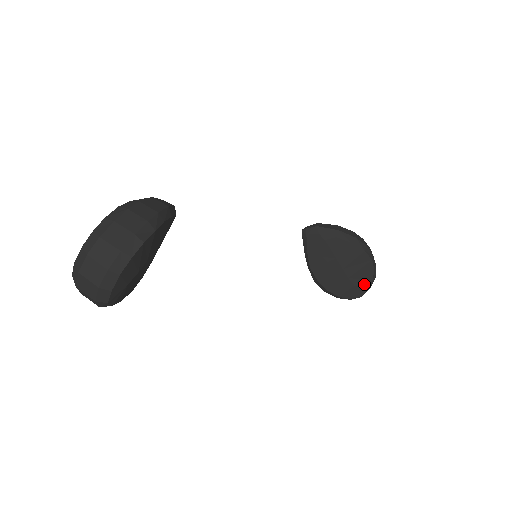
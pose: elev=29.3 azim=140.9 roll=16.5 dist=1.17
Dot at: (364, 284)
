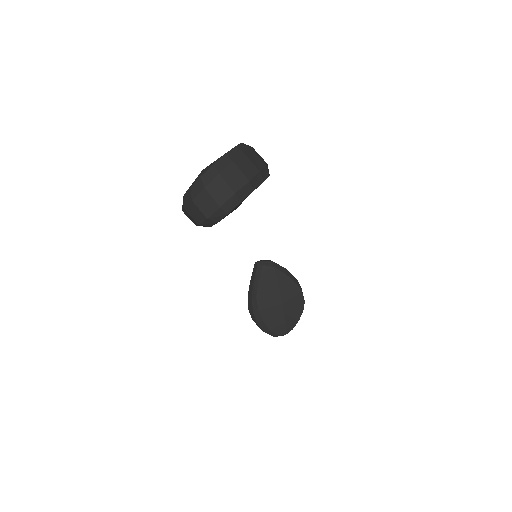
Dot at: (292, 322)
